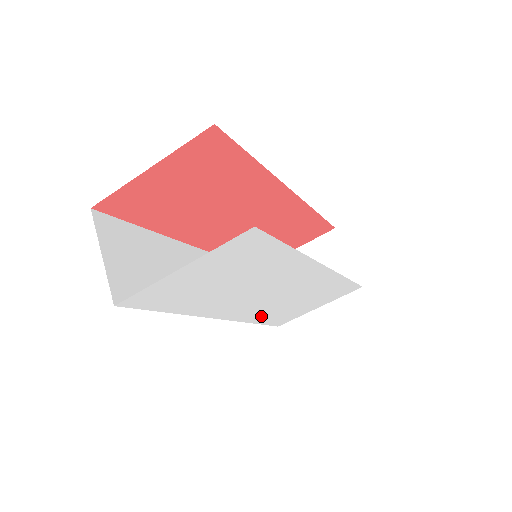
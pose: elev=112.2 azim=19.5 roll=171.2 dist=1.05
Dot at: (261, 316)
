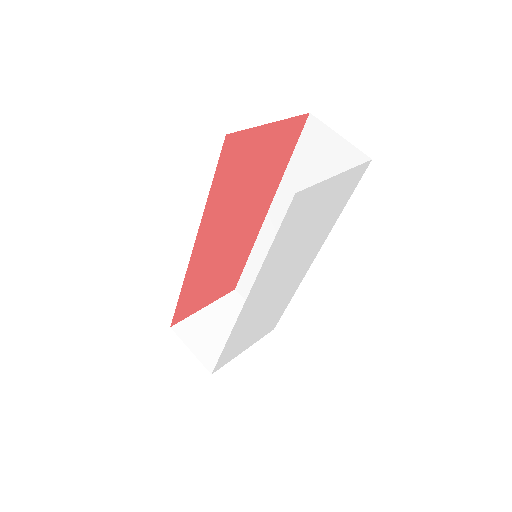
Dot at: (239, 330)
